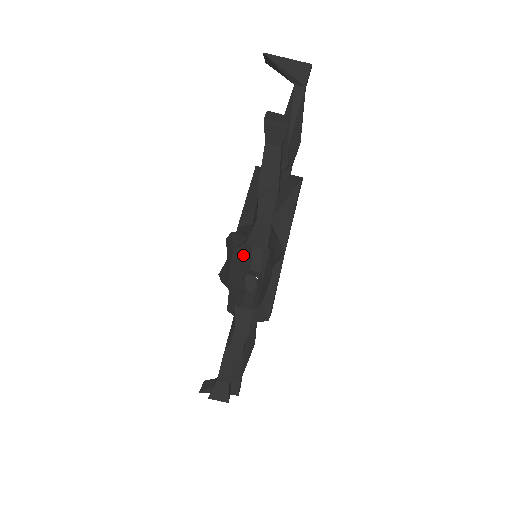
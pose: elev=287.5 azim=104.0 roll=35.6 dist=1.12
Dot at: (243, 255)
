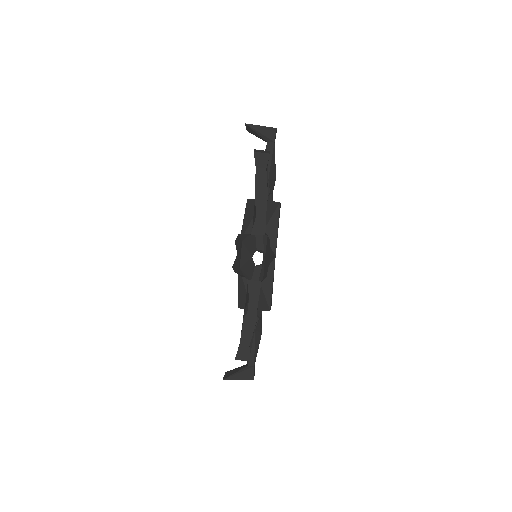
Dot at: (250, 243)
